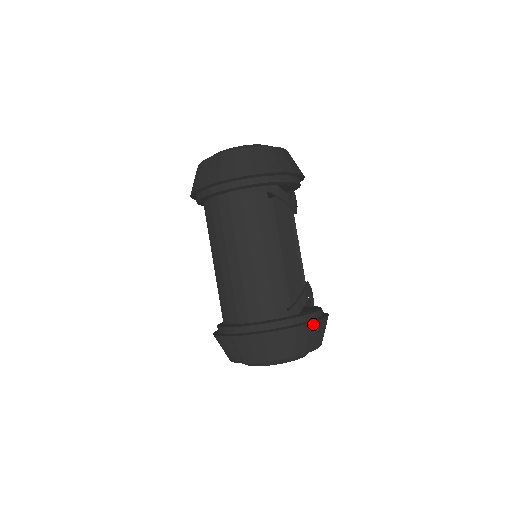
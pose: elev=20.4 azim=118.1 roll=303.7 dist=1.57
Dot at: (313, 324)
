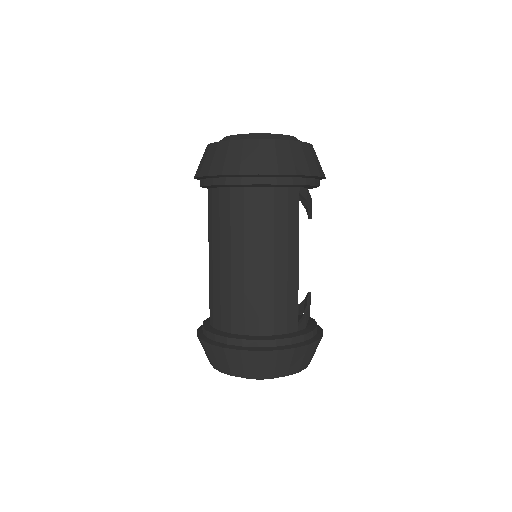
Dot at: (319, 340)
